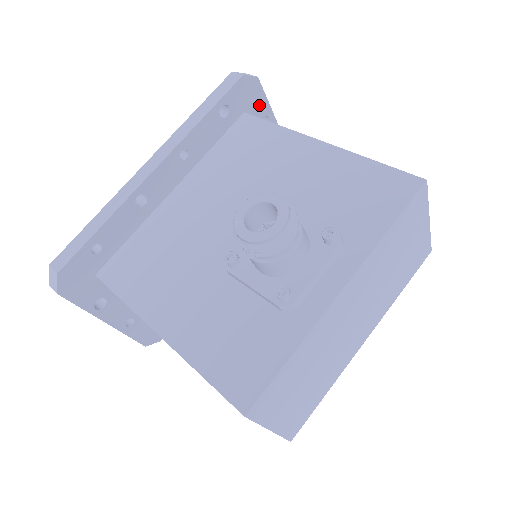
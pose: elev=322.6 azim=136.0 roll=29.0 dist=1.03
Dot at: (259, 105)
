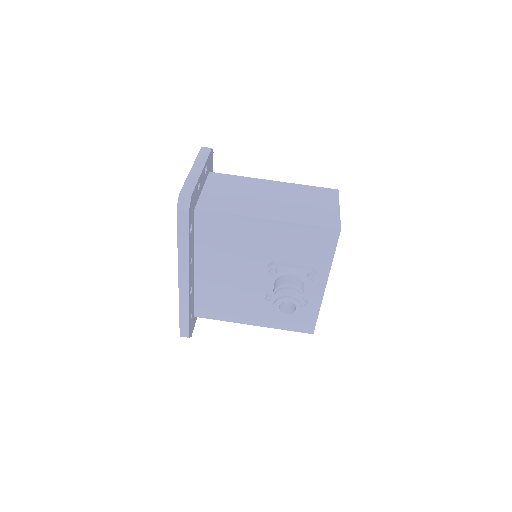
Dot at: (195, 193)
